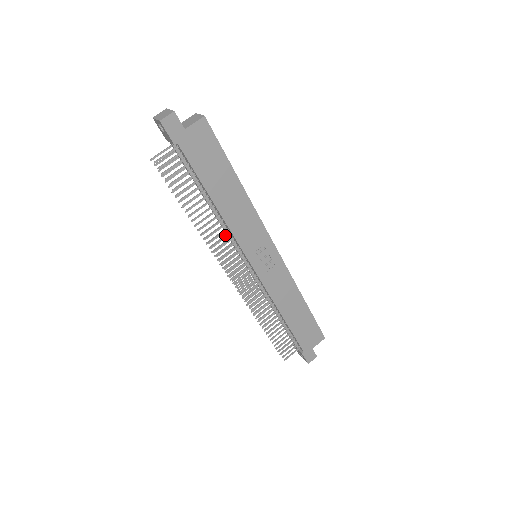
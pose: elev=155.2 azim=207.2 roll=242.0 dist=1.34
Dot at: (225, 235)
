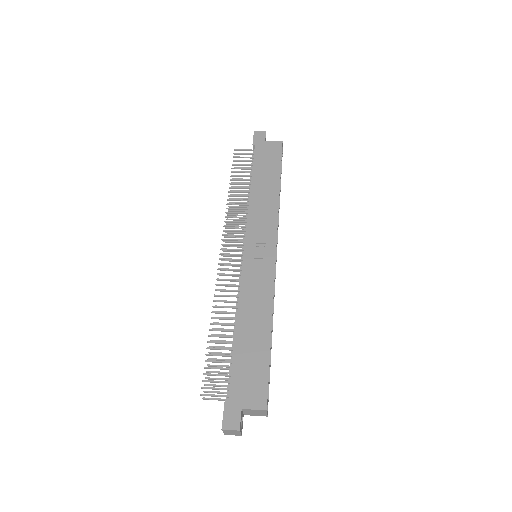
Dot at: occluded
